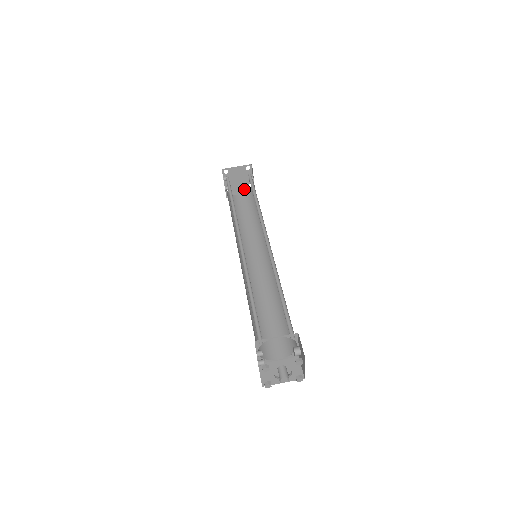
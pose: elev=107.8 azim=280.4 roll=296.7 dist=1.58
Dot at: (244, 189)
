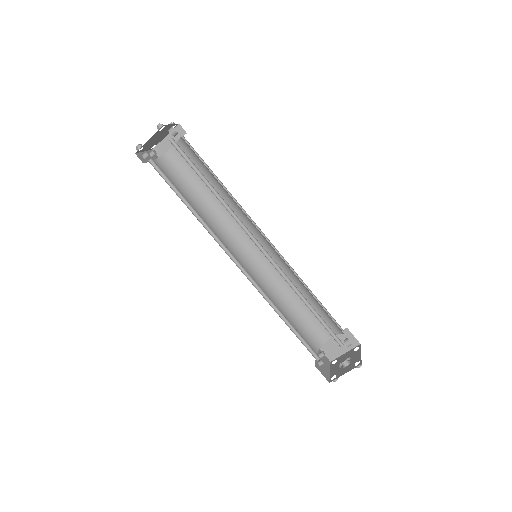
Dot at: occluded
